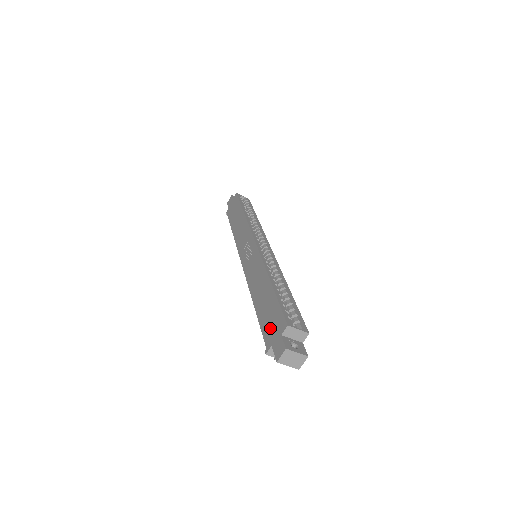
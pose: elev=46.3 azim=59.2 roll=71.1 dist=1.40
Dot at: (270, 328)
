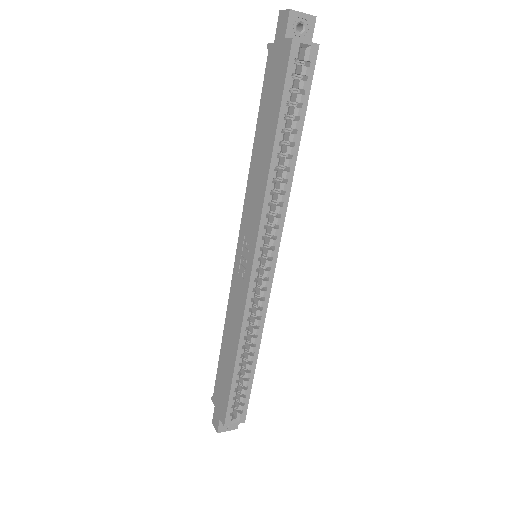
Dot at: (219, 395)
